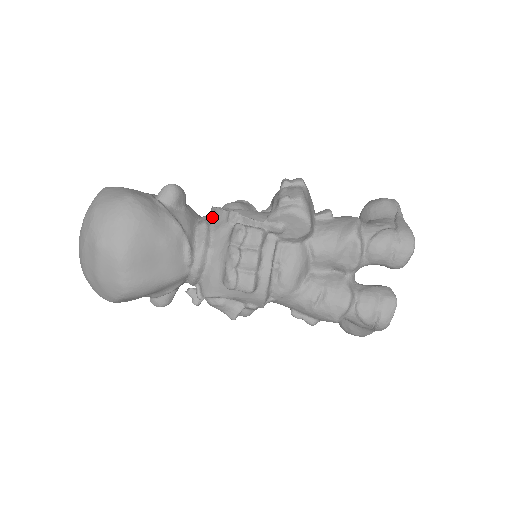
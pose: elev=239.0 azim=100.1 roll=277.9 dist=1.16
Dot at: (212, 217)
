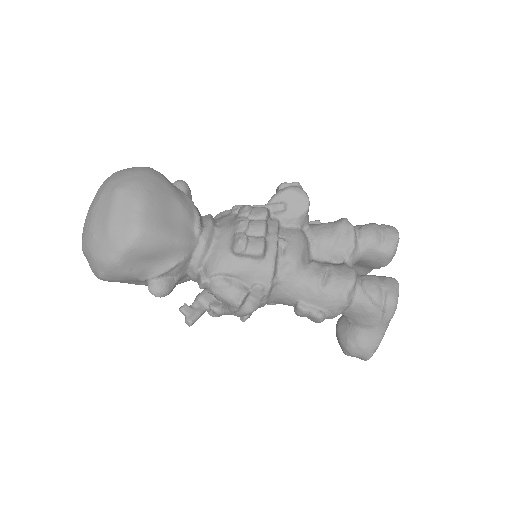
Dot at: occluded
